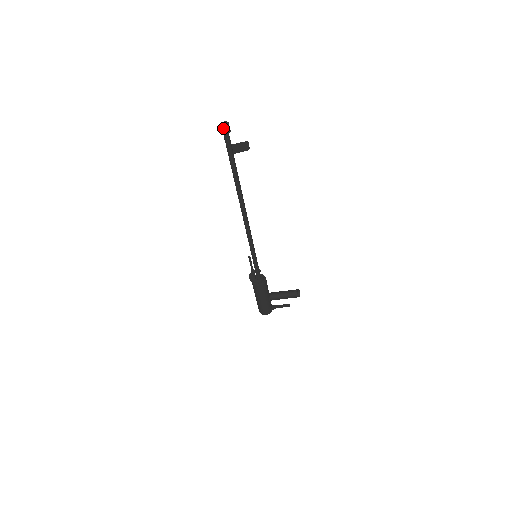
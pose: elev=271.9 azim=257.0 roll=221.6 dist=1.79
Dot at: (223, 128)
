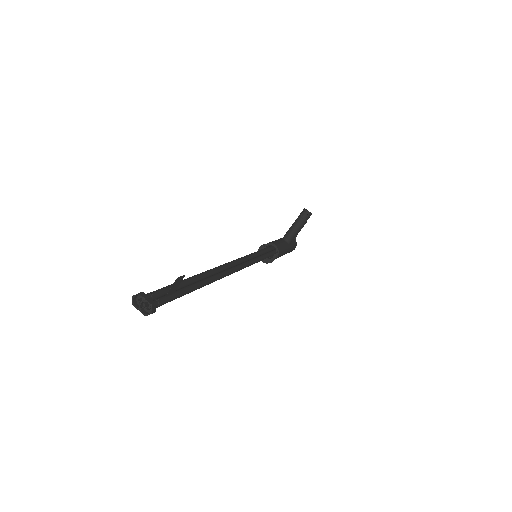
Dot at: (143, 308)
